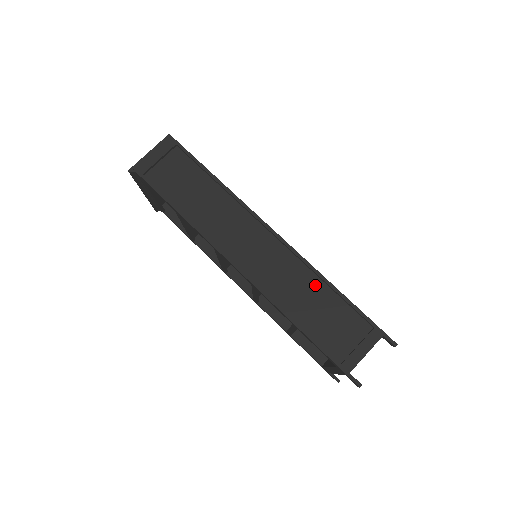
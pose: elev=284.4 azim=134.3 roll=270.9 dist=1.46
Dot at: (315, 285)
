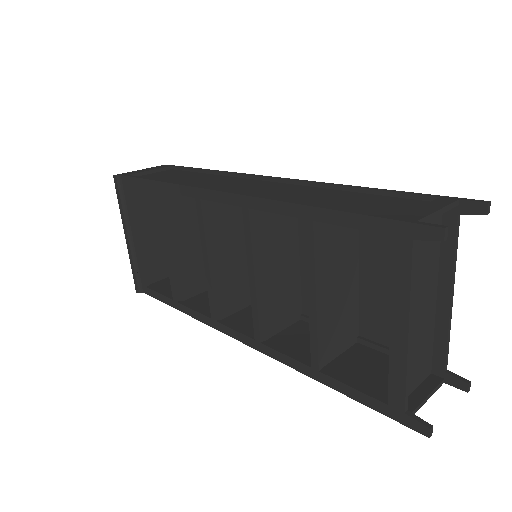
Dot at: (334, 193)
